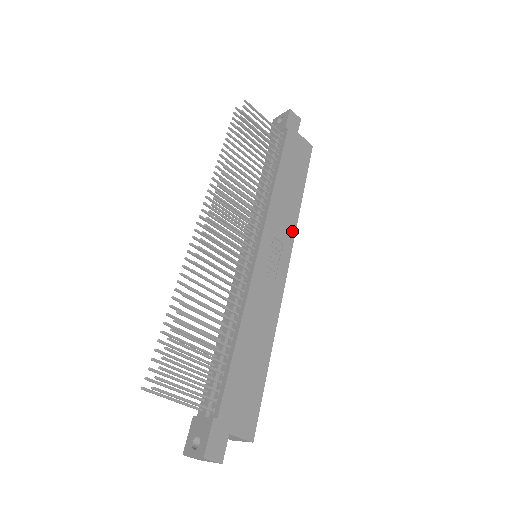
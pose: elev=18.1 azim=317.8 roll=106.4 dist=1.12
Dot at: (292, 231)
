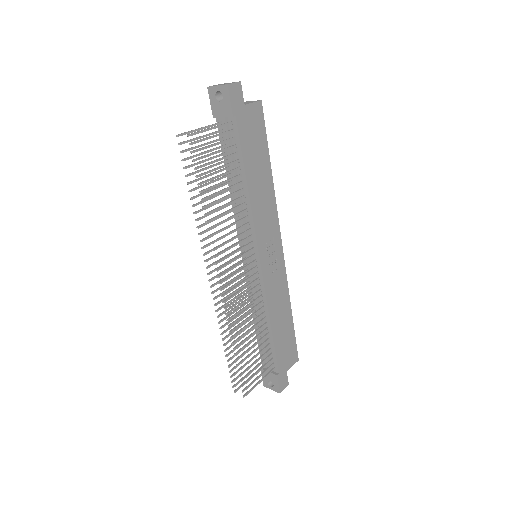
Dot at: (275, 215)
